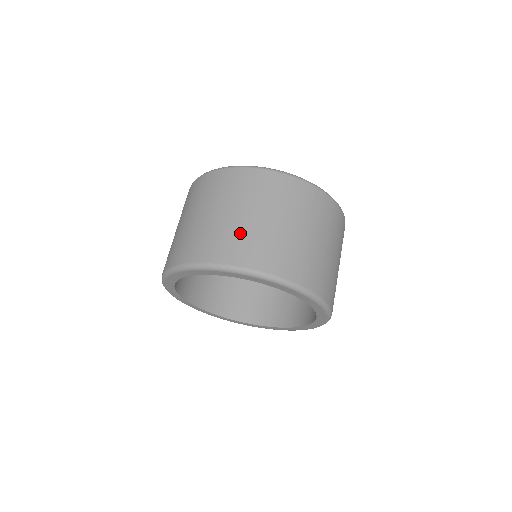
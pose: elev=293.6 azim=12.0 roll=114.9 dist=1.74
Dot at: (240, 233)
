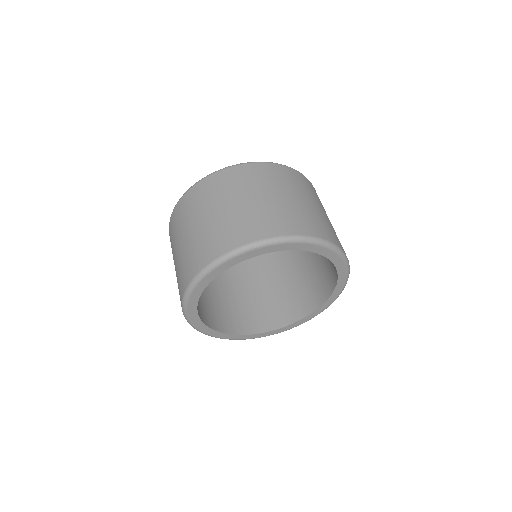
Dot at: (260, 212)
